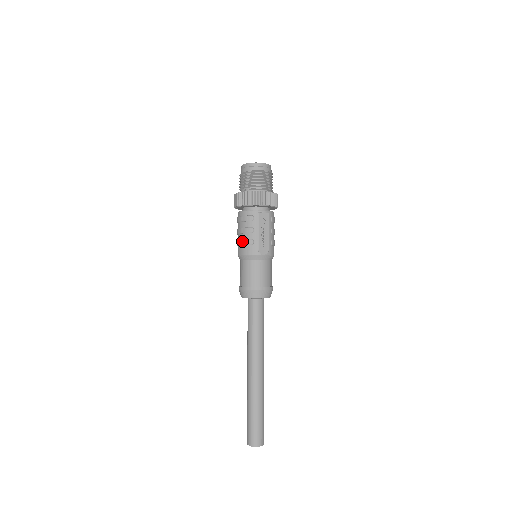
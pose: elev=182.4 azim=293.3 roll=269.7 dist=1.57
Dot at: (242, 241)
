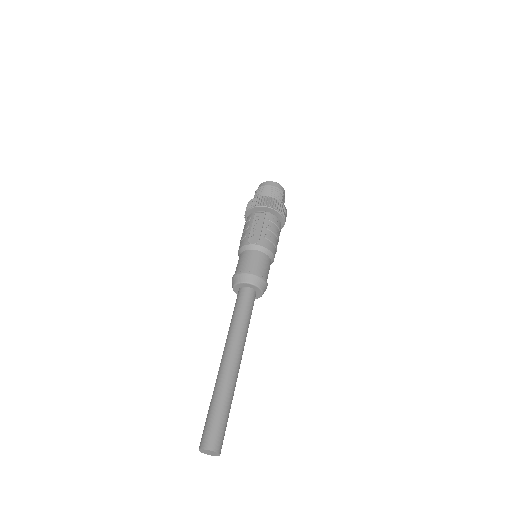
Dot at: (240, 240)
